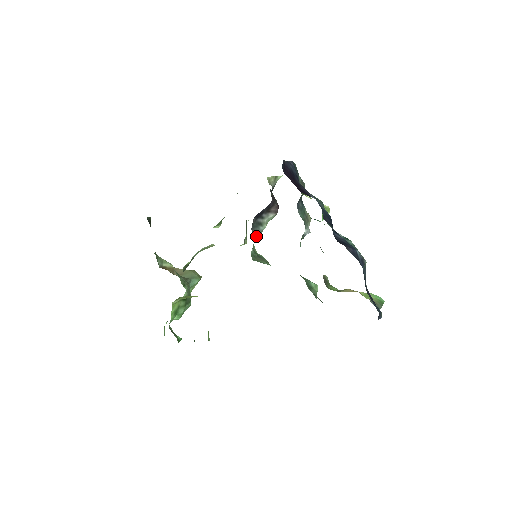
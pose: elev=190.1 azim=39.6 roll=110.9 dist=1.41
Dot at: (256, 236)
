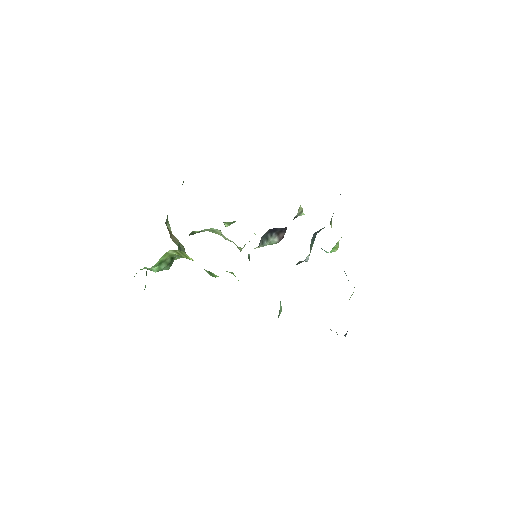
Dot at: (260, 245)
